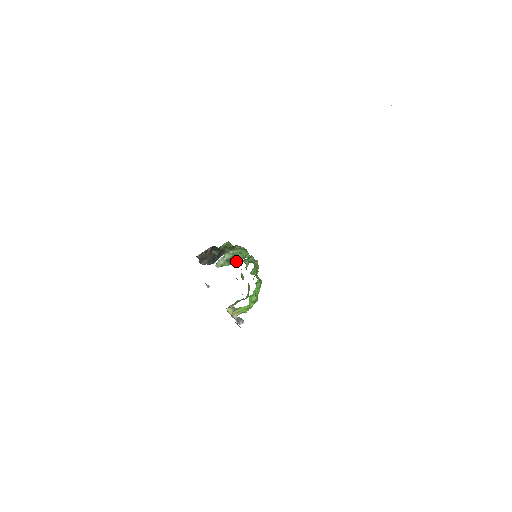
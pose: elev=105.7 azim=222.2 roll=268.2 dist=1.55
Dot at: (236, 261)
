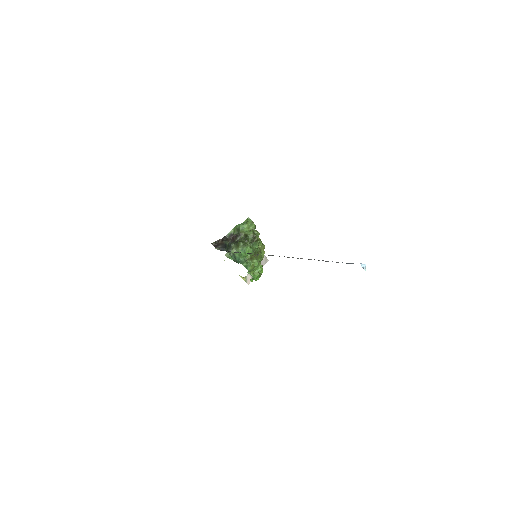
Dot at: (237, 261)
